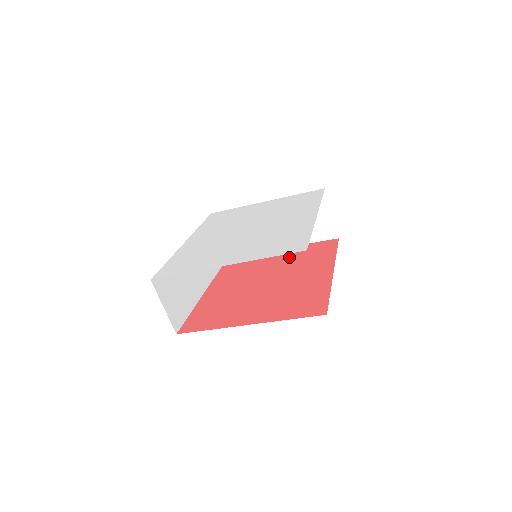
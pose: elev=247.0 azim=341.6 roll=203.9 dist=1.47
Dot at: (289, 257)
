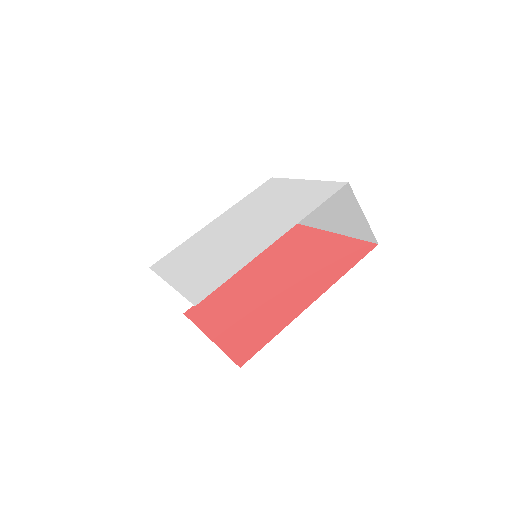
Dot at: (319, 253)
